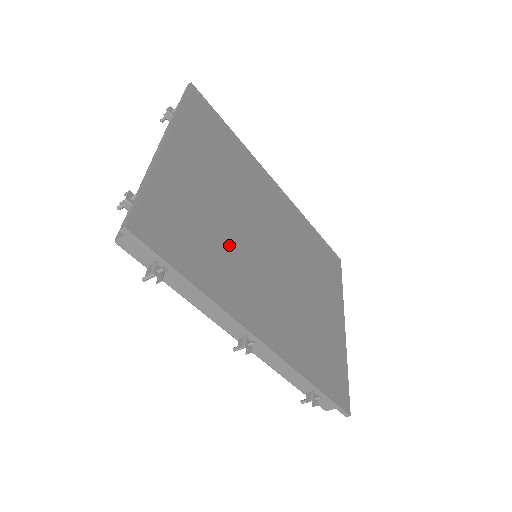
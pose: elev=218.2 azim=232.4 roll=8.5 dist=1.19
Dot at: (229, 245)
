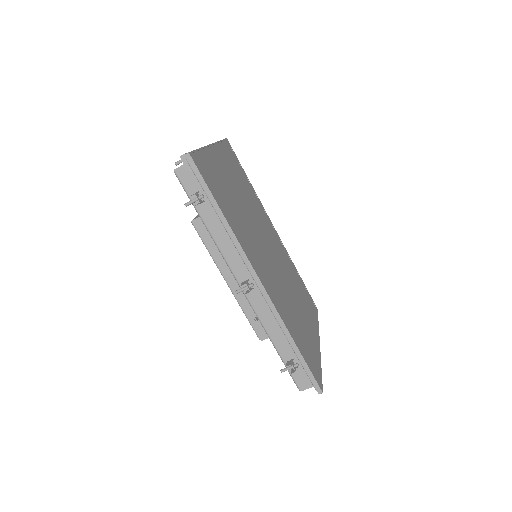
Dot at: (243, 220)
